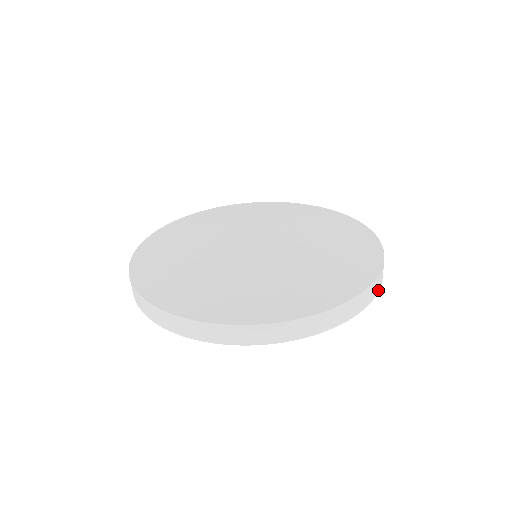
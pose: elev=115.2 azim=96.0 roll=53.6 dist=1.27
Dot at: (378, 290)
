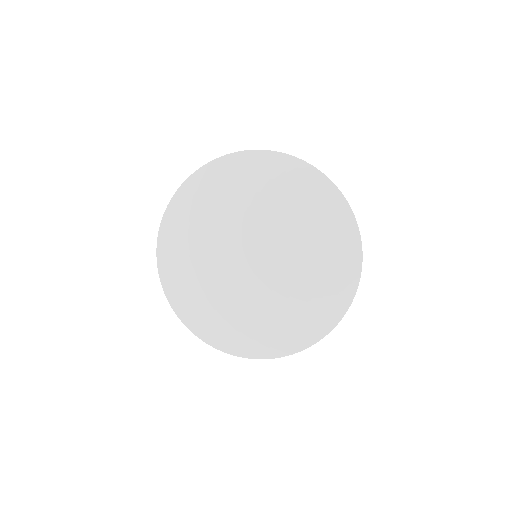
Dot at: occluded
